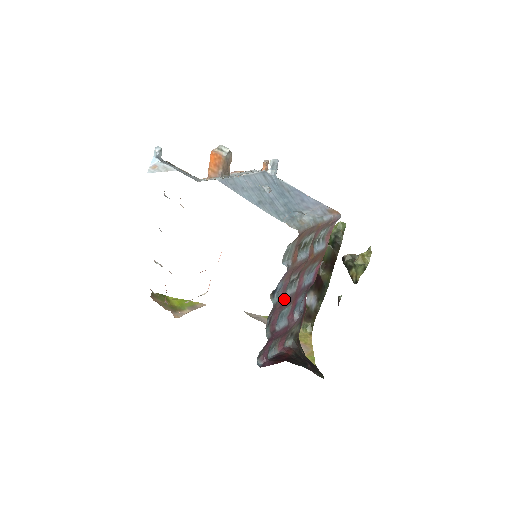
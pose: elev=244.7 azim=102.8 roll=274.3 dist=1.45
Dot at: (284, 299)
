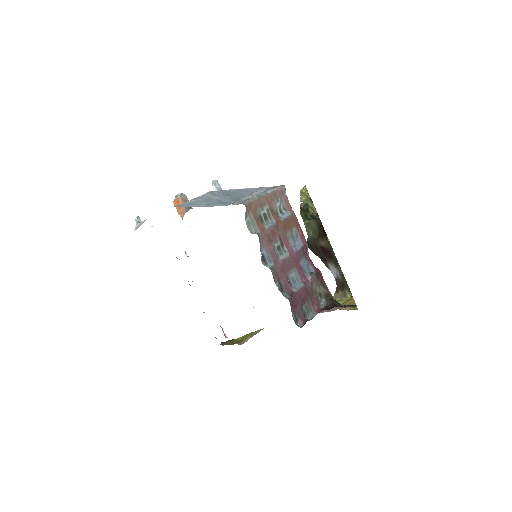
Dot at: (280, 263)
